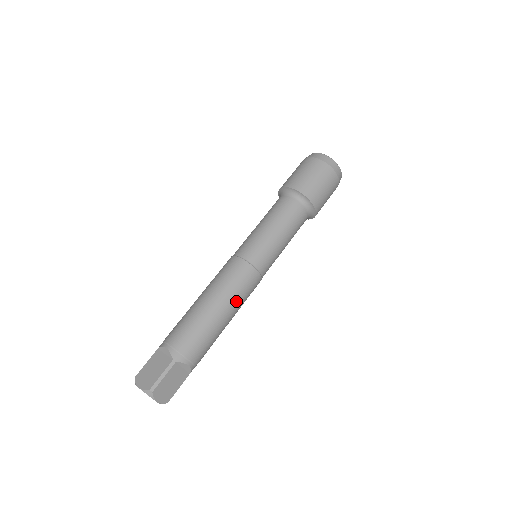
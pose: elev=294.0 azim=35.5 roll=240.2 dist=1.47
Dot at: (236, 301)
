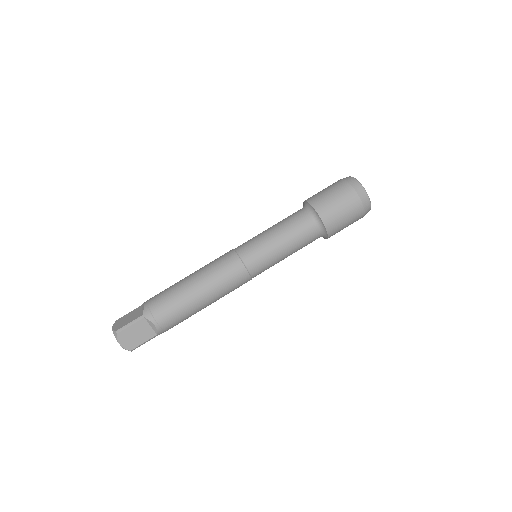
Dot at: (215, 286)
